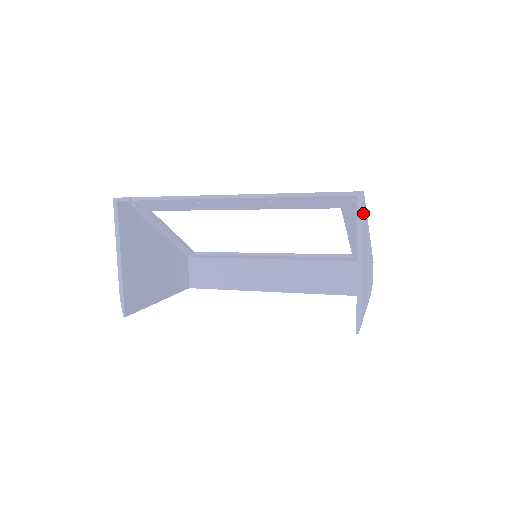
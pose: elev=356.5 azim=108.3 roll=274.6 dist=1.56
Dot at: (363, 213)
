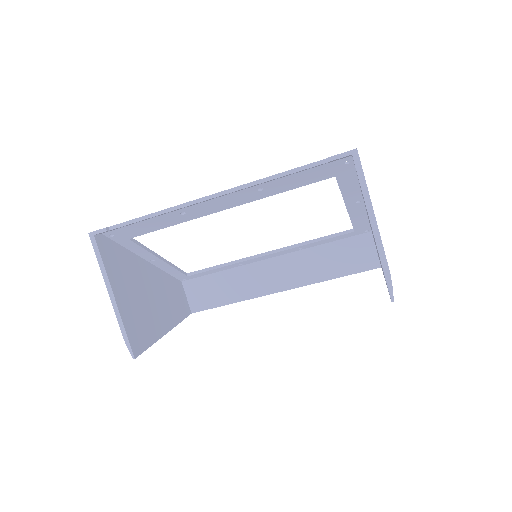
Dot at: (363, 172)
